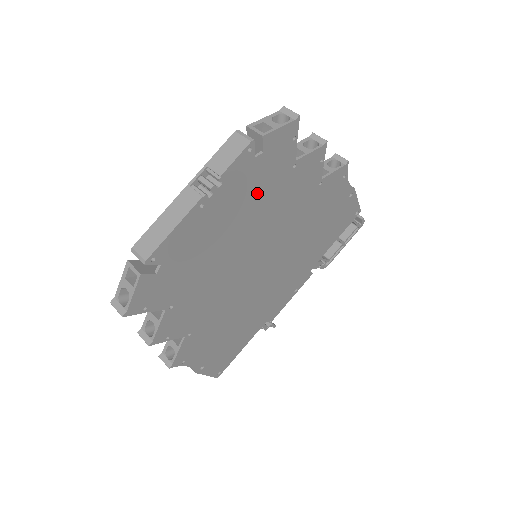
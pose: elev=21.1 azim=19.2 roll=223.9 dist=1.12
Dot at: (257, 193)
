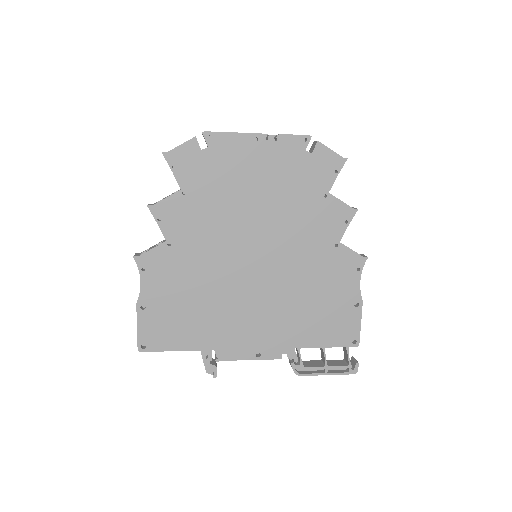
Dot at: (291, 181)
